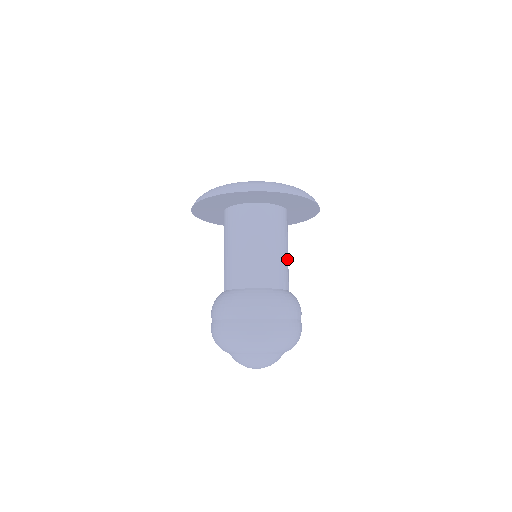
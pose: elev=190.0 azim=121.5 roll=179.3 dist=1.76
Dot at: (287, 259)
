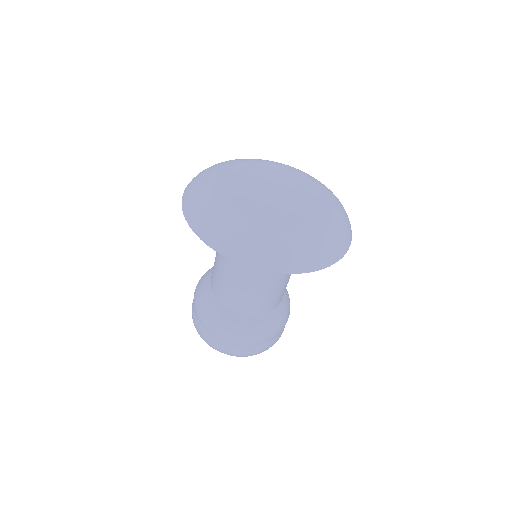
Dot at: occluded
